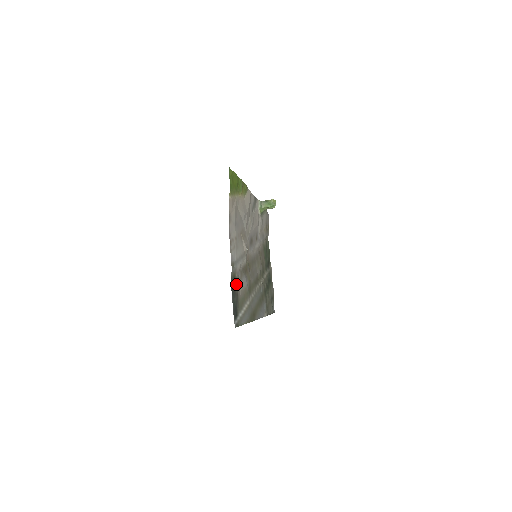
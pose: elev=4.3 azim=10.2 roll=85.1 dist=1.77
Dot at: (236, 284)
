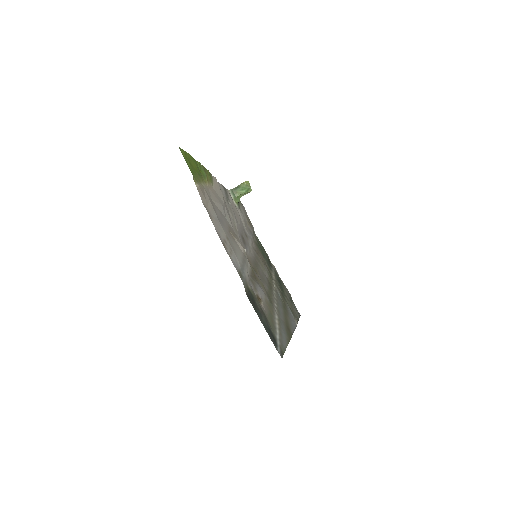
Dot at: (254, 299)
